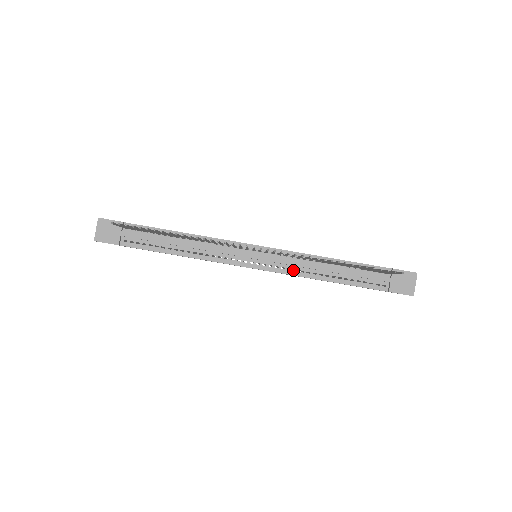
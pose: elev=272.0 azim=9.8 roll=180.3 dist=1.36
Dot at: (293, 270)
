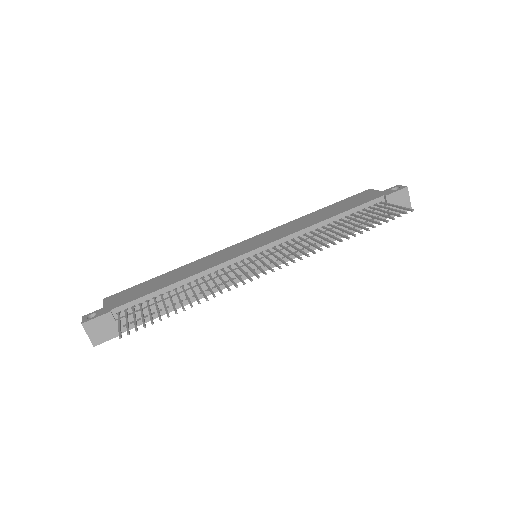
Dot at: occluded
